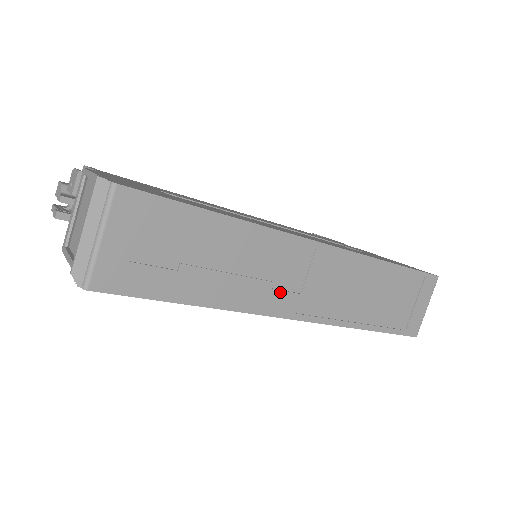
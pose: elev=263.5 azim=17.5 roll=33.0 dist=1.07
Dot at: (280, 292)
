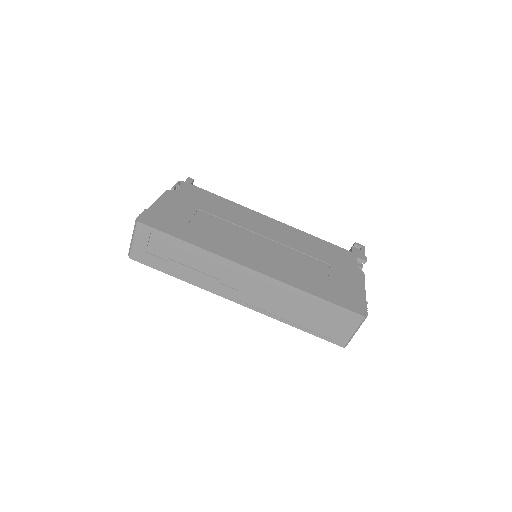
Dot at: (226, 287)
